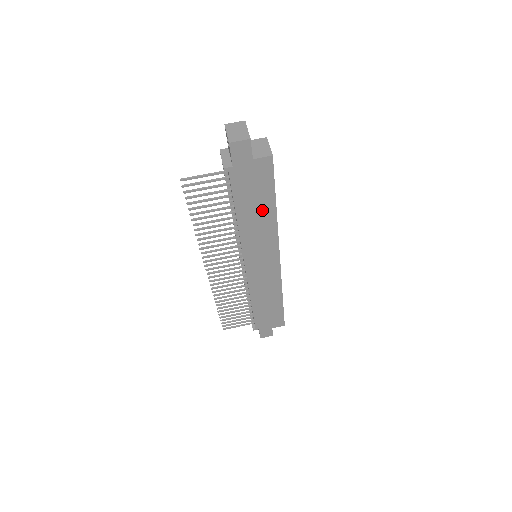
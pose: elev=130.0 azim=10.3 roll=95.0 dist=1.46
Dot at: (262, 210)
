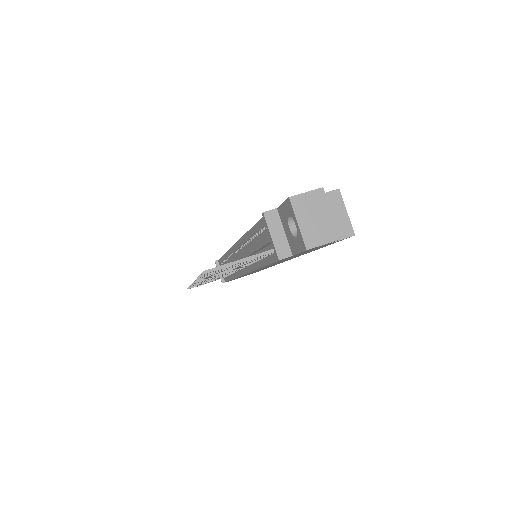
Dot at: occluded
